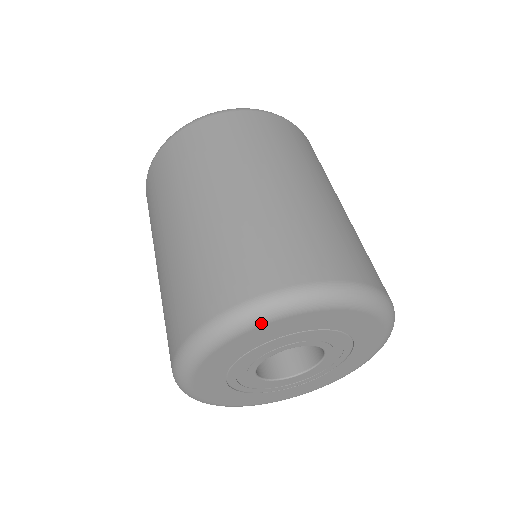
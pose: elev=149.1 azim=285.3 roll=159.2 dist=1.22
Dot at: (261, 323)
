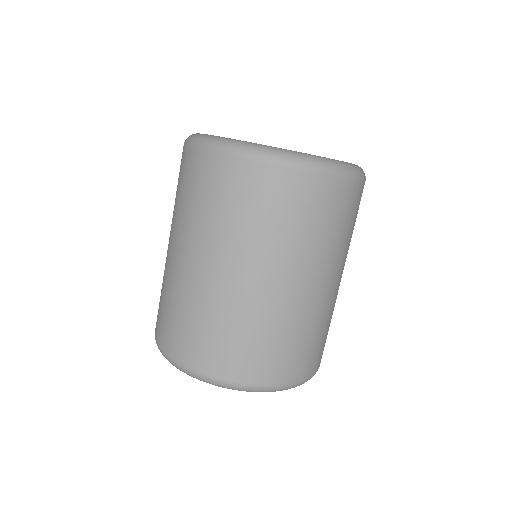
Dot at: occluded
